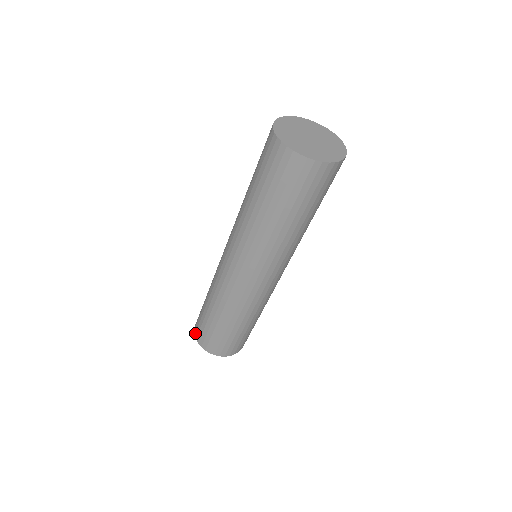
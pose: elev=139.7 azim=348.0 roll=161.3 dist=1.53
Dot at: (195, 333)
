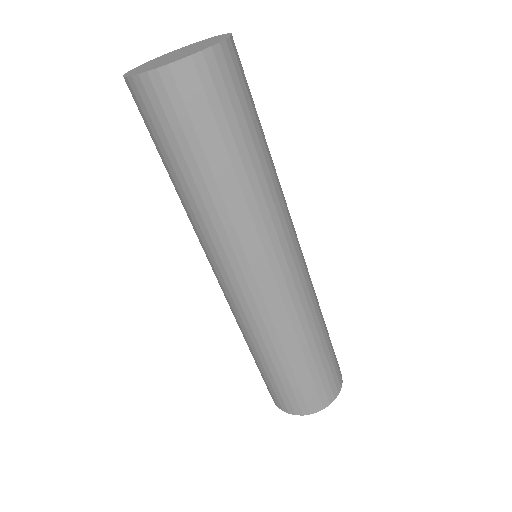
Dot at: occluded
